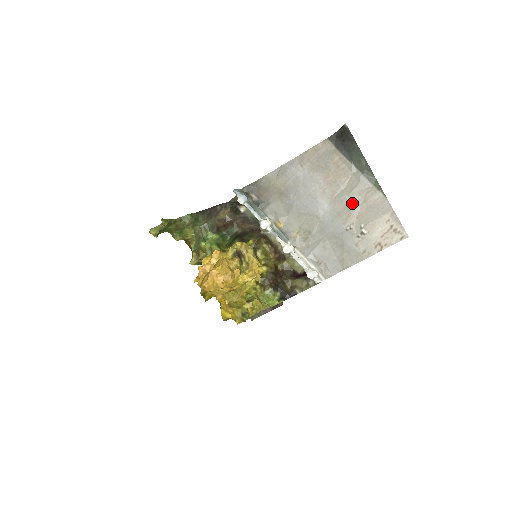
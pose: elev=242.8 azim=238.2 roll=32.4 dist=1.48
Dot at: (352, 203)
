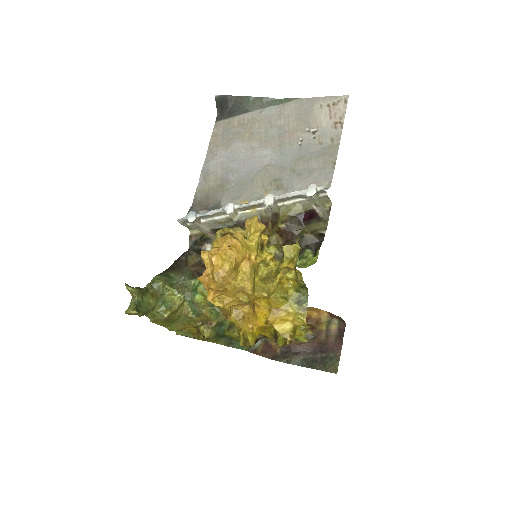
Dot at: (281, 129)
